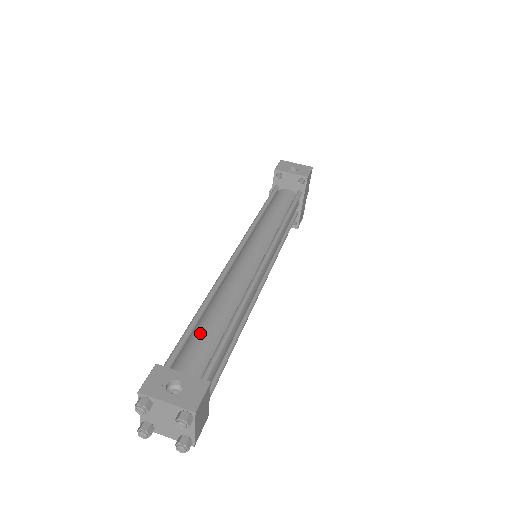
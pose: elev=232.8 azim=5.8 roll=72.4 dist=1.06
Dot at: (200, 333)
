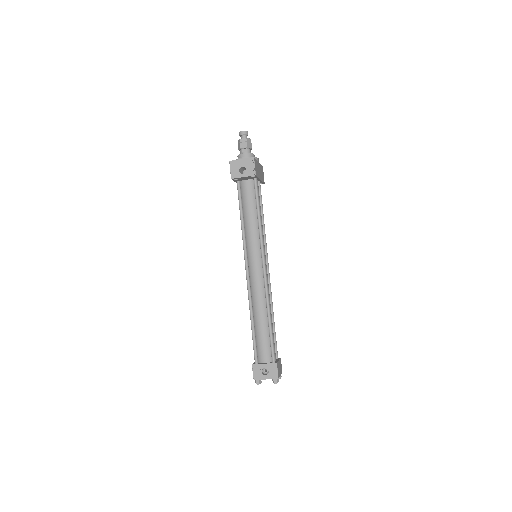
Dot at: (259, 337)
